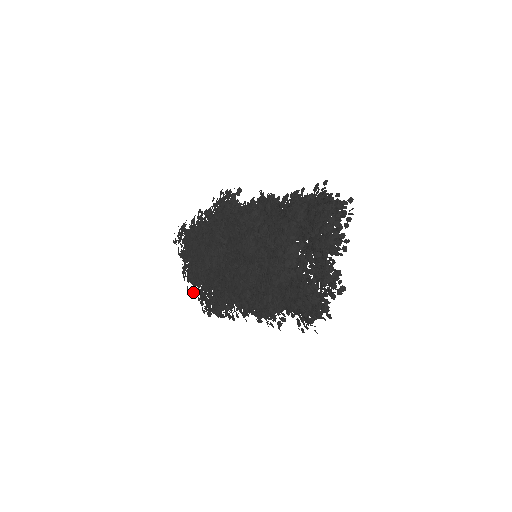
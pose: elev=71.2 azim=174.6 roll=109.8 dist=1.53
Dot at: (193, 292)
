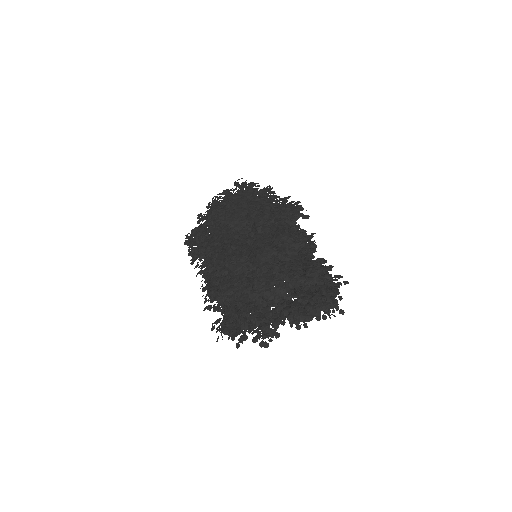
Dot at: occluded
